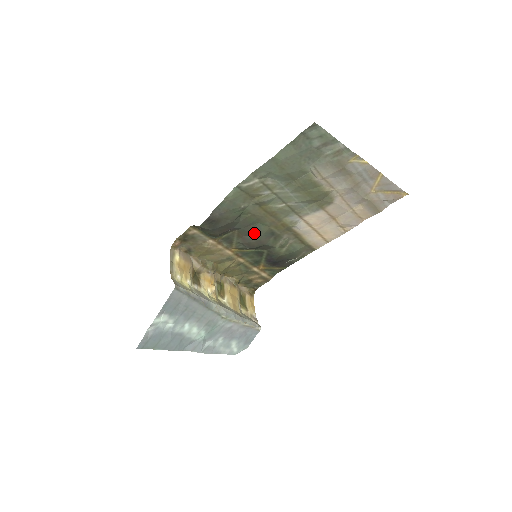
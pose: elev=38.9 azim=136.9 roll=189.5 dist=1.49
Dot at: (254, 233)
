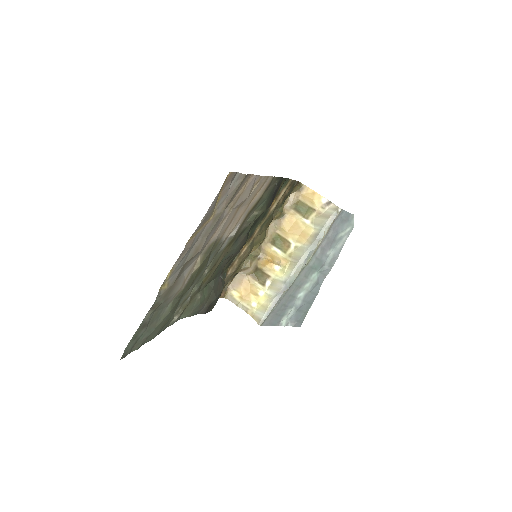
Dot at: (230, 256)
